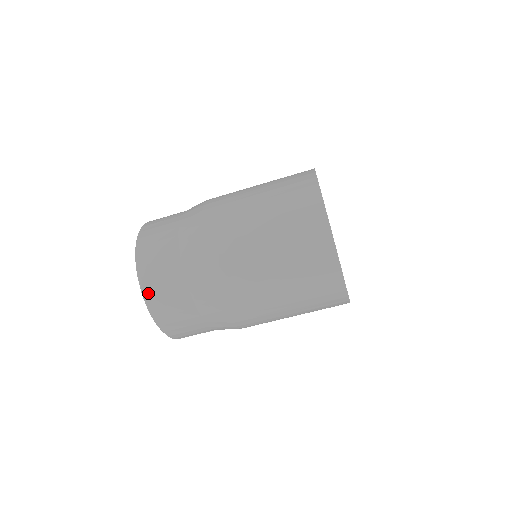
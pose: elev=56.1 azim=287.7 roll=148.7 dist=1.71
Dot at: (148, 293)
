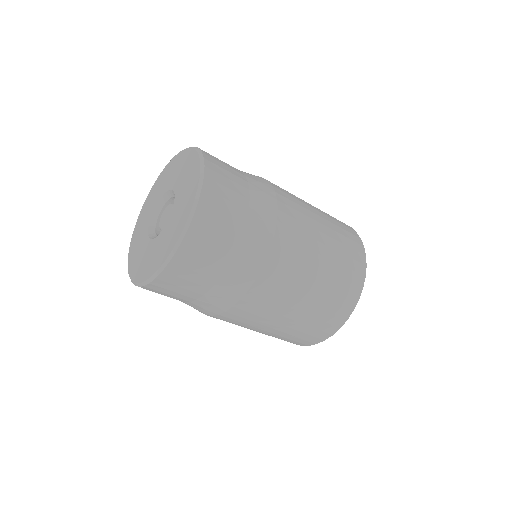
Dot at: (198, 221)
